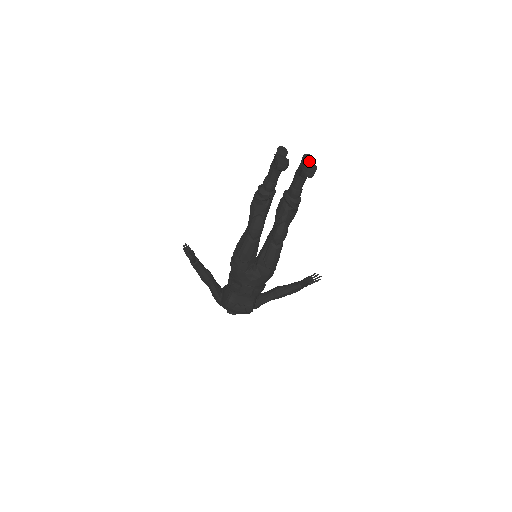
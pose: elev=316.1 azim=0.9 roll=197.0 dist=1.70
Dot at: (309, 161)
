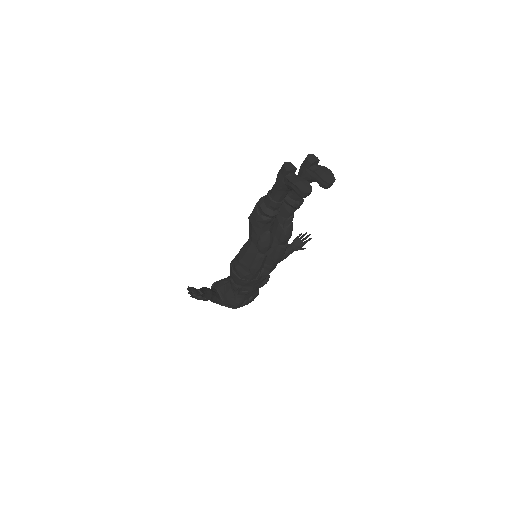
Dot at: (315, 163)
